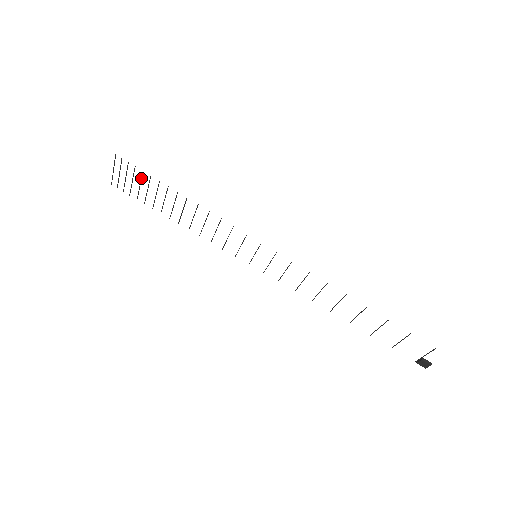
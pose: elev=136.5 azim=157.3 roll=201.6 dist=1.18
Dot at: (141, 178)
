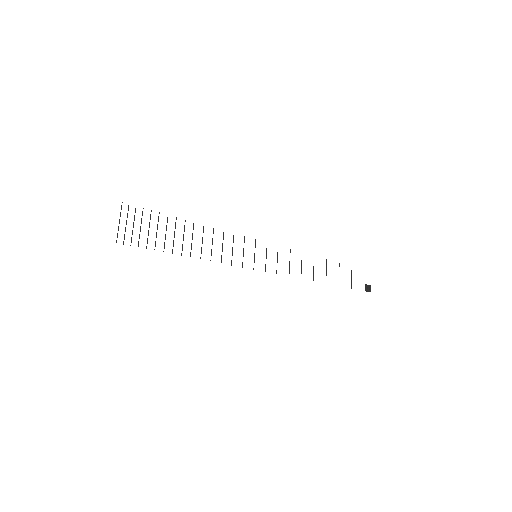
Dot at: (150, 219)
